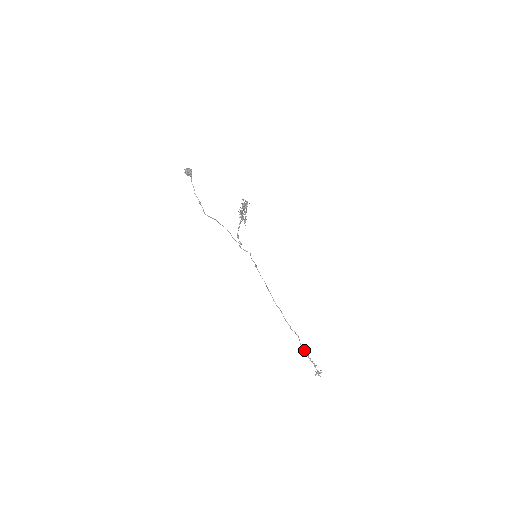
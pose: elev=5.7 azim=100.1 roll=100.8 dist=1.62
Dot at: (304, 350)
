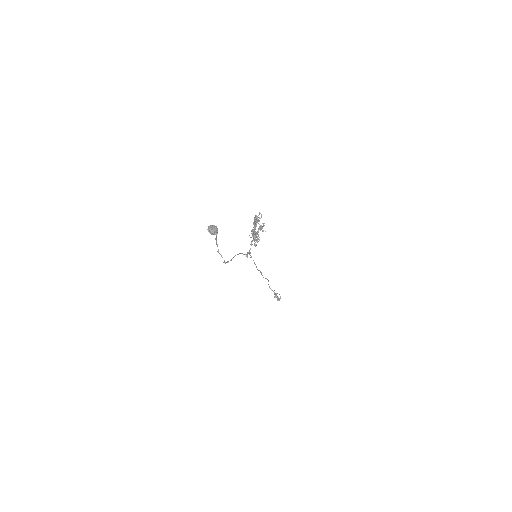
Dot at: (271, 289)
